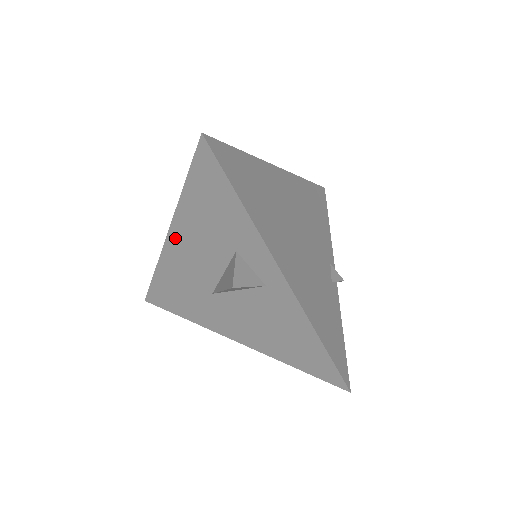
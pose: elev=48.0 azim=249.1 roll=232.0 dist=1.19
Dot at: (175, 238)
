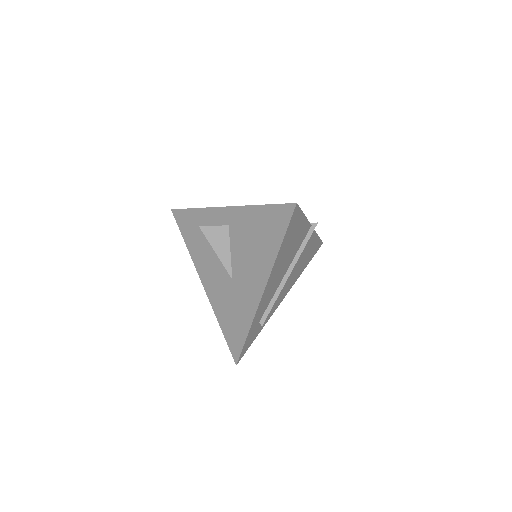
Dot at: (203, 277)
